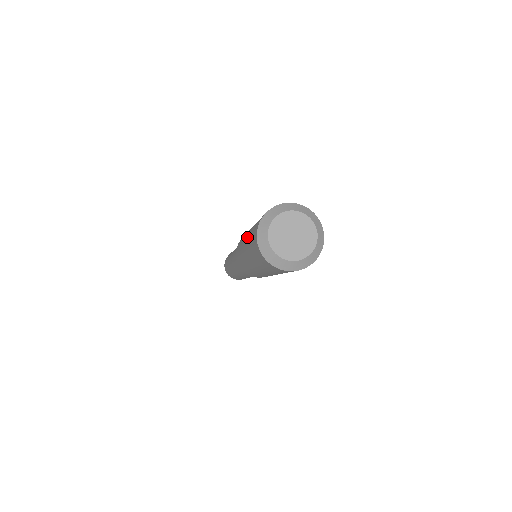
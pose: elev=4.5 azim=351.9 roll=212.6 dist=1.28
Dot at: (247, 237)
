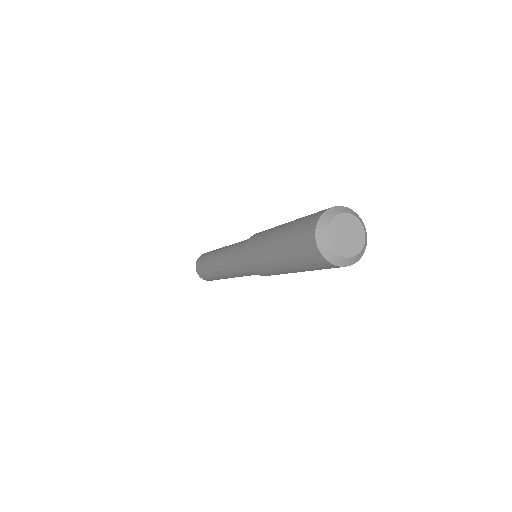
Dot at: (288, 262)
